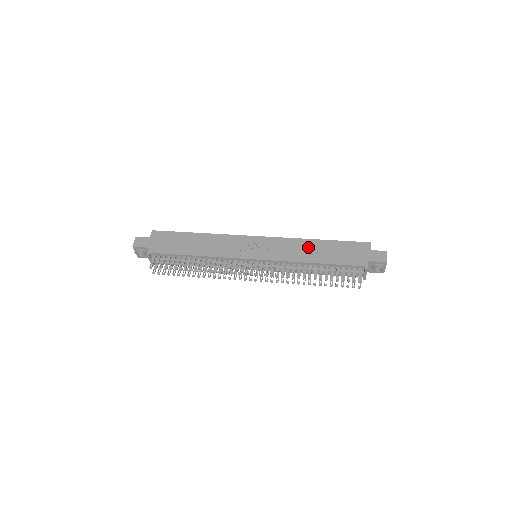
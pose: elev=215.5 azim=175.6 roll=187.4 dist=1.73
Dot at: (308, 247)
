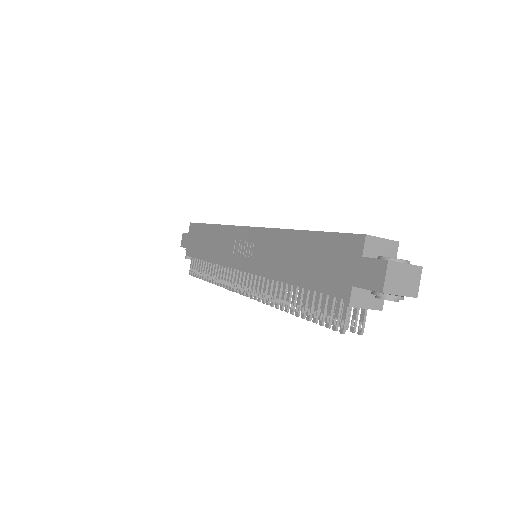
Dot at: (286, 248)
